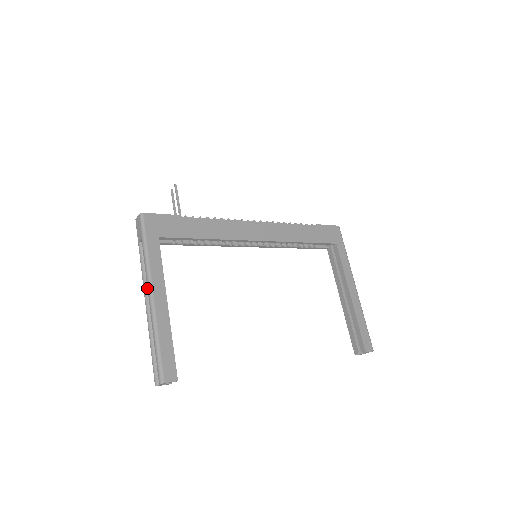
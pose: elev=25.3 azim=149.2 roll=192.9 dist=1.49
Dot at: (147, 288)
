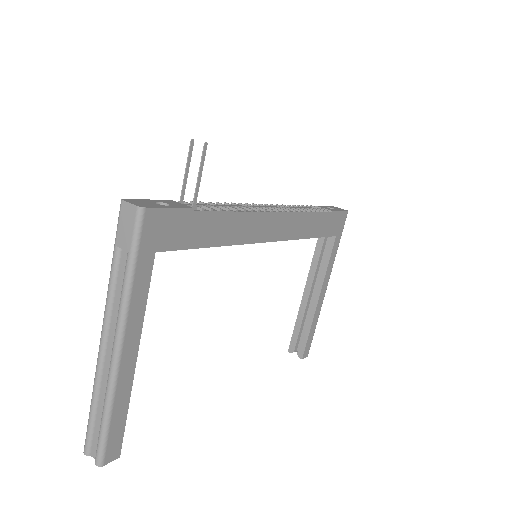
Dot at: (110, 326)
